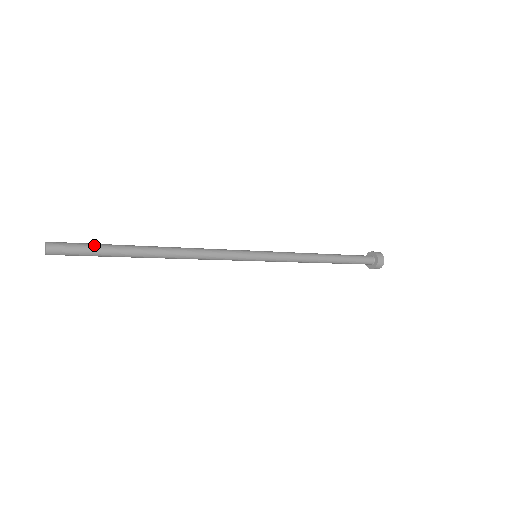
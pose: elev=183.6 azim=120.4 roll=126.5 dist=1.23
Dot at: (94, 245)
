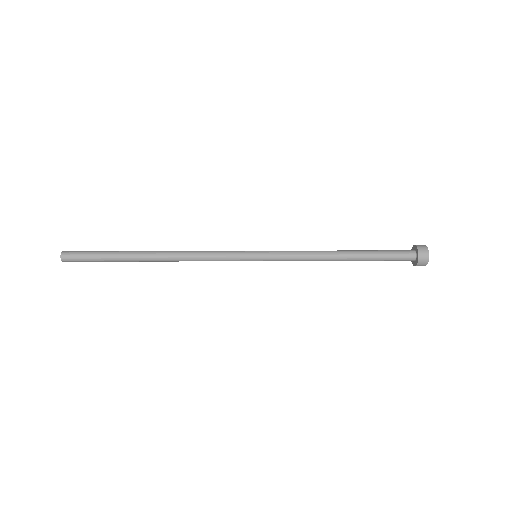
Dot at: (98, 251)
